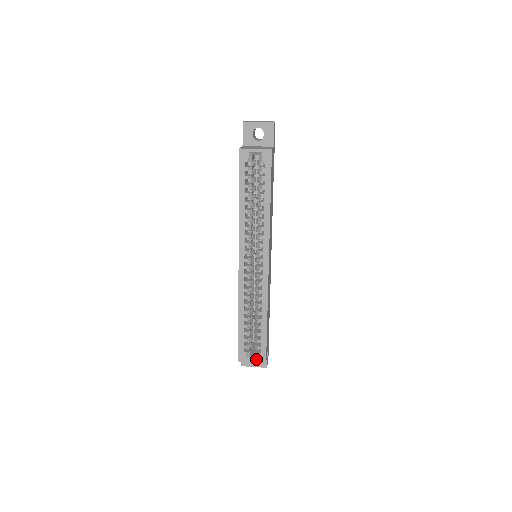
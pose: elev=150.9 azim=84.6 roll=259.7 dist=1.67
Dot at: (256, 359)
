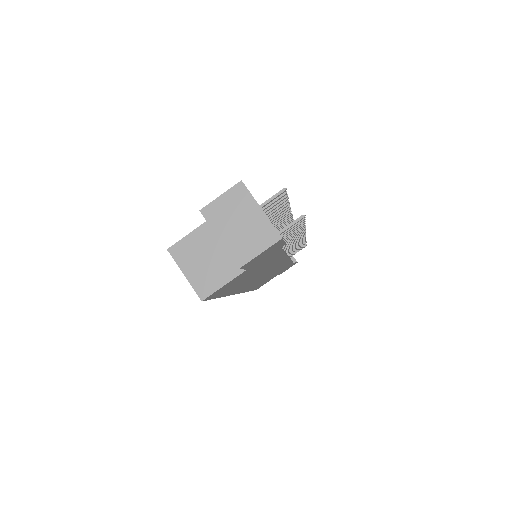
Dot at: occluded
